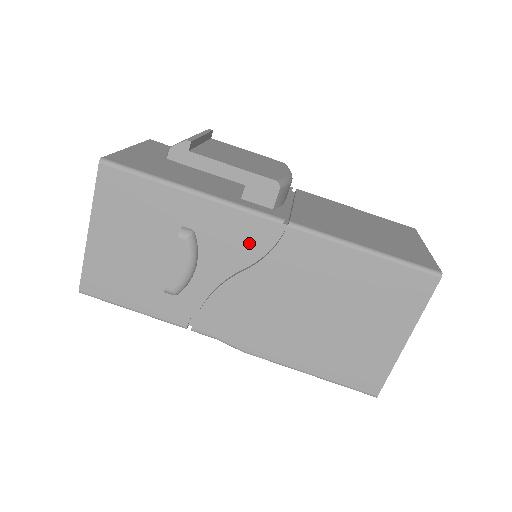
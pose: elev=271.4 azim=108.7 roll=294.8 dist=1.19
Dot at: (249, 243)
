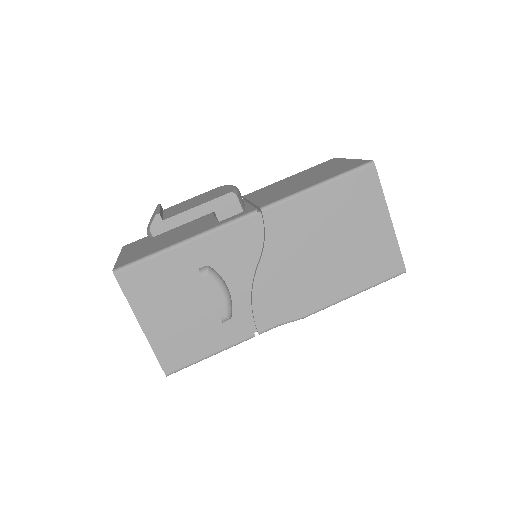
Dot at: (248, 243)
